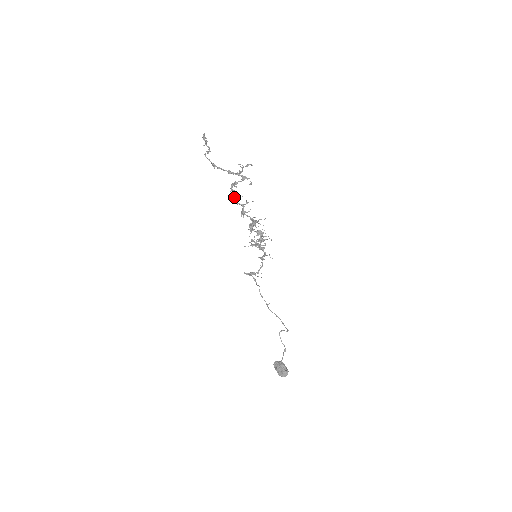
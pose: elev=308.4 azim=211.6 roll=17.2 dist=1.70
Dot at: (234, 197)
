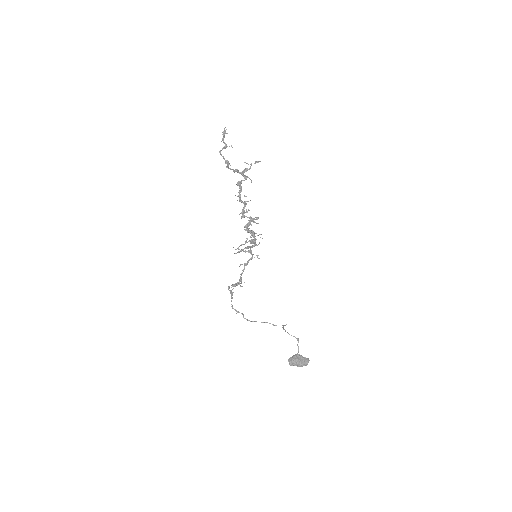
Dot at: (240, 196)
